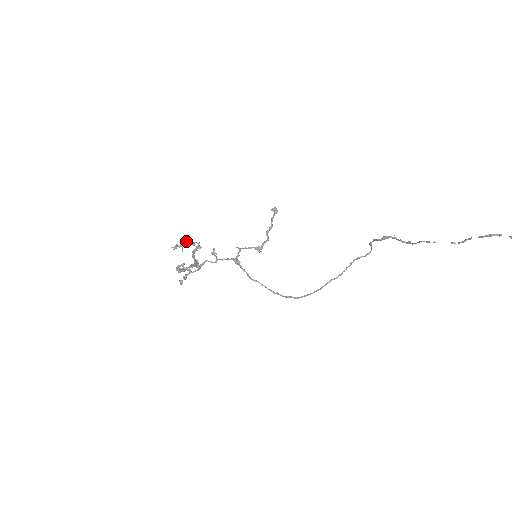
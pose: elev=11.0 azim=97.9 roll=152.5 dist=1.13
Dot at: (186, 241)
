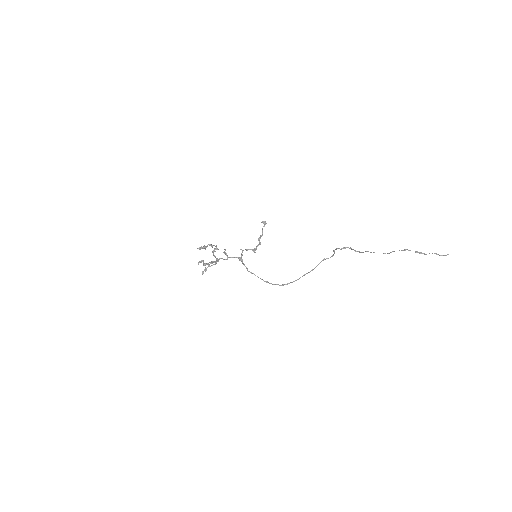
Dot at: (208, 244)
